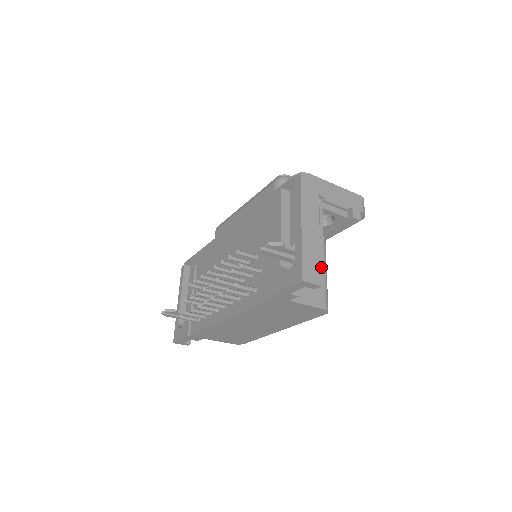
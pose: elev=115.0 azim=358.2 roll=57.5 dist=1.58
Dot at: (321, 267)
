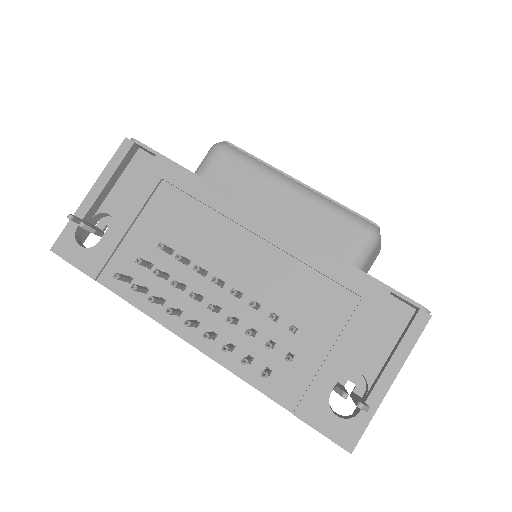
Dot at: occluded
